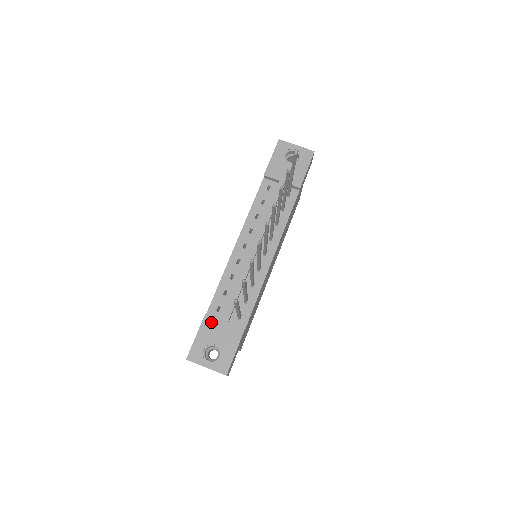
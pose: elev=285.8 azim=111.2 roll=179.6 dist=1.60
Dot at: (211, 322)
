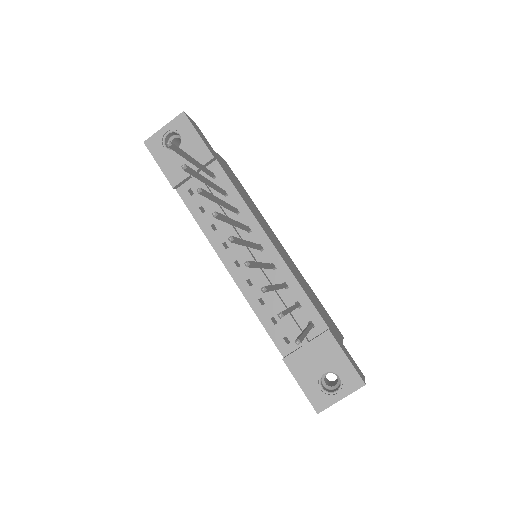
Dot at: (296, 360)
